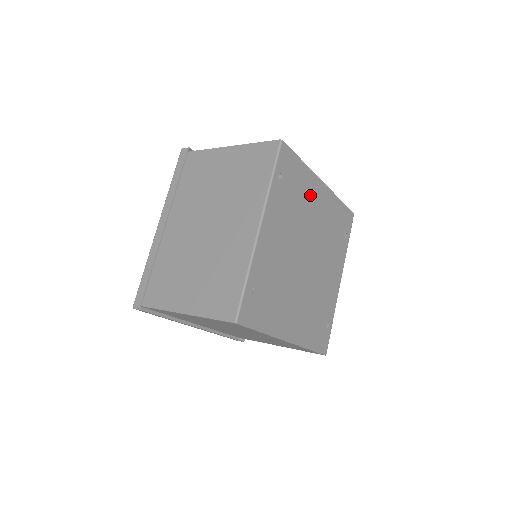
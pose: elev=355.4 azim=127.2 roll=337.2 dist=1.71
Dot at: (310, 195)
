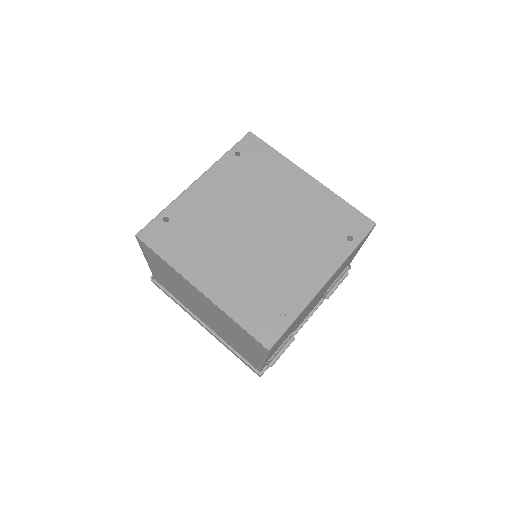
Dot at: (283, 180)
